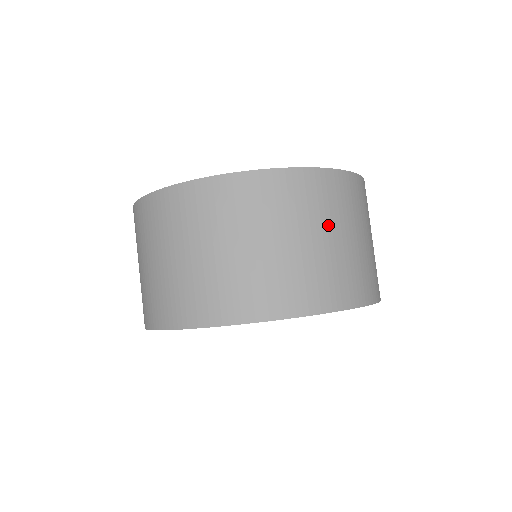
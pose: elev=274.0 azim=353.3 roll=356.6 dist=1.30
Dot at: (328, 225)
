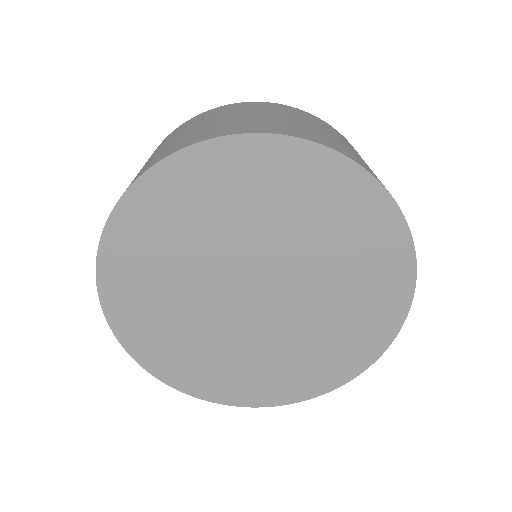
Dot at: occluded
